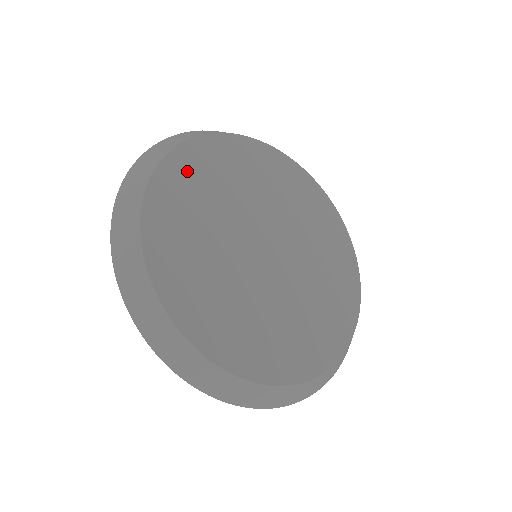
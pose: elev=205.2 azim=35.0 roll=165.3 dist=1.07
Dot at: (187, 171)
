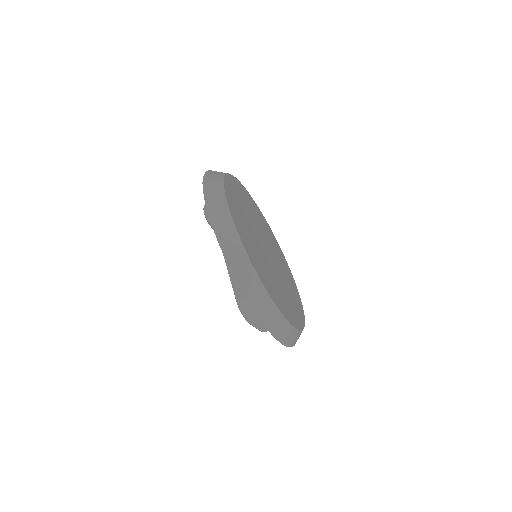
Dot at: (233, 202)
